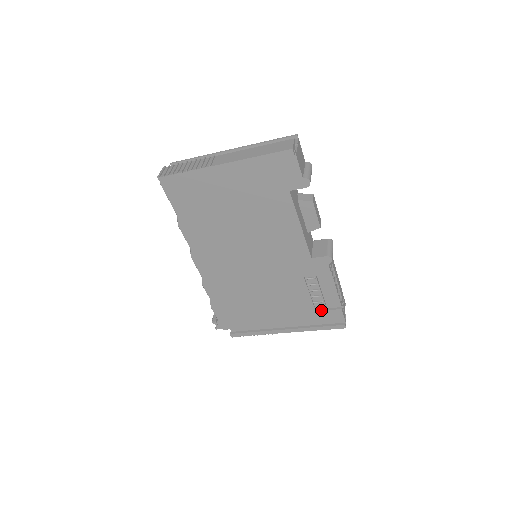
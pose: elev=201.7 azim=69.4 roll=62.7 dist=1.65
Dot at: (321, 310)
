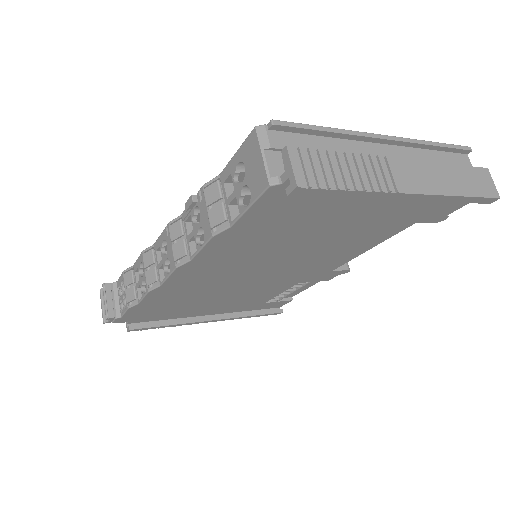
Dot at: (271, 301)
